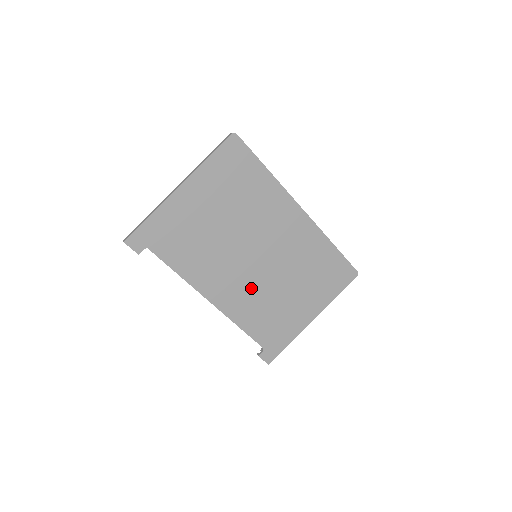
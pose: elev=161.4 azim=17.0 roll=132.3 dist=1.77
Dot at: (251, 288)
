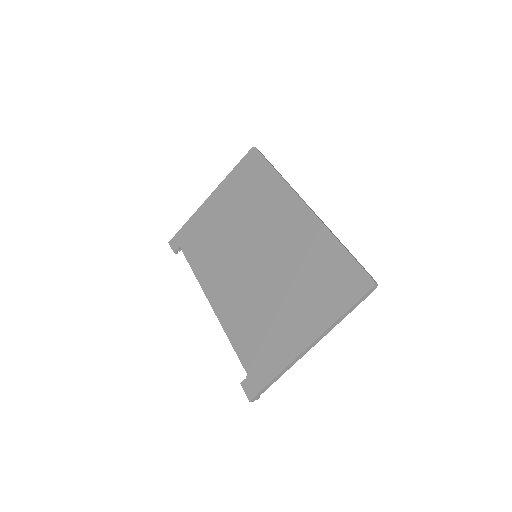
Dot at: (246, 291)
